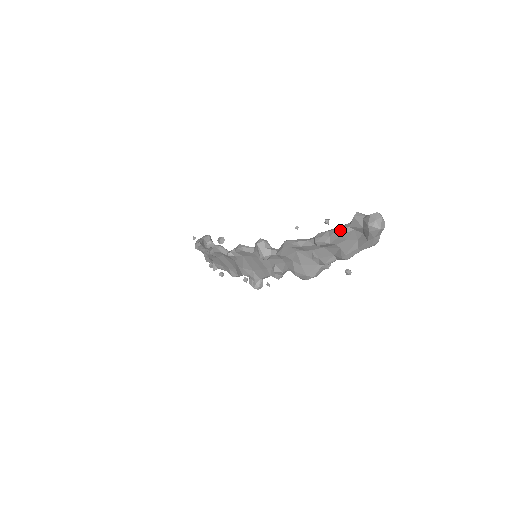
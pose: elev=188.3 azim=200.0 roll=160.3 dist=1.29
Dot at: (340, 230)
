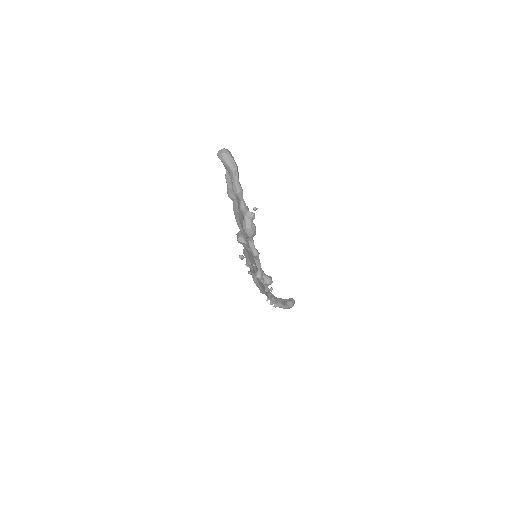
Dot at: (226, 176)
